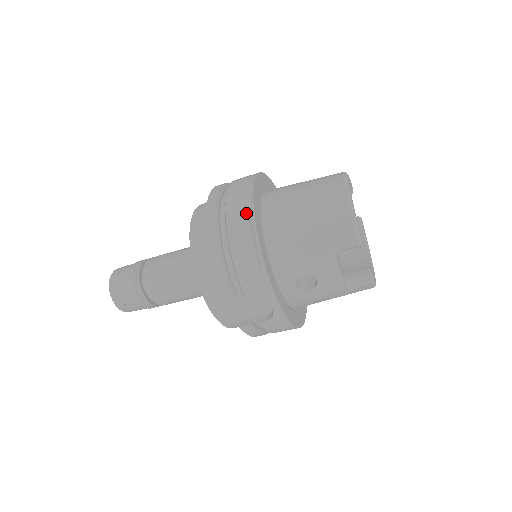
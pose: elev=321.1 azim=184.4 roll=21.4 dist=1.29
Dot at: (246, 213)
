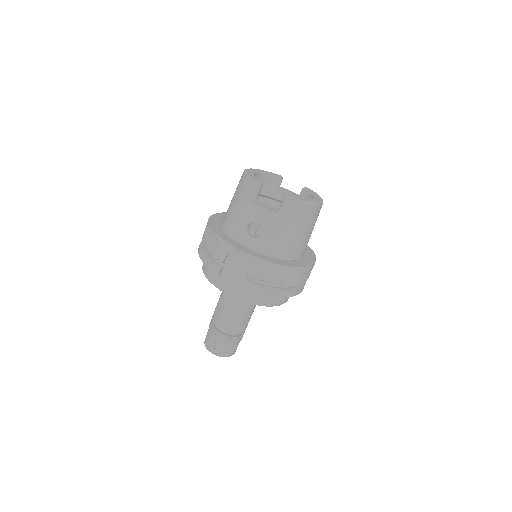
Dot at: (207, 225)
